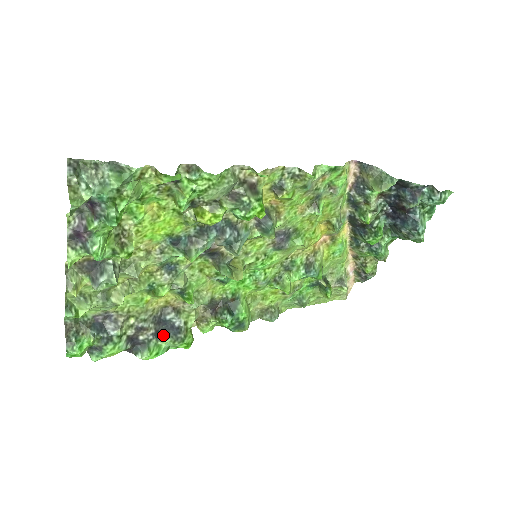
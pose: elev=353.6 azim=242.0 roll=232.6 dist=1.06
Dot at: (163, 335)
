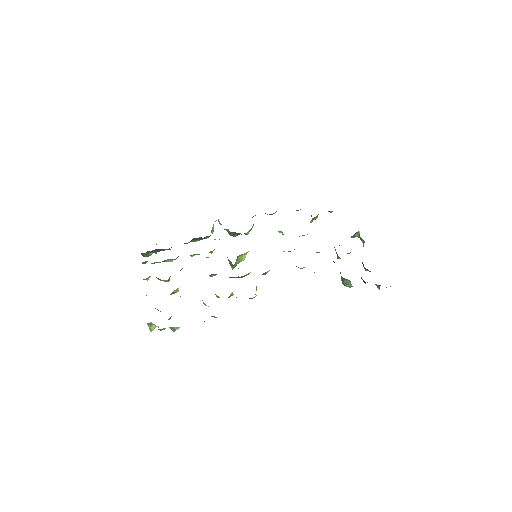
Dot at: (195, 240)
